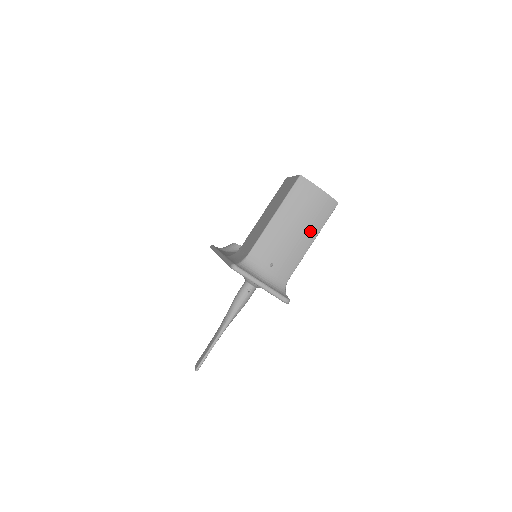
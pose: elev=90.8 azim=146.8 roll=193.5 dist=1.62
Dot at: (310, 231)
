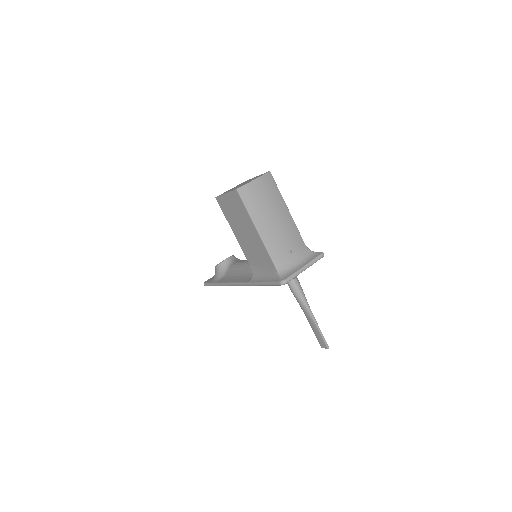
Dot at: (280, 207)
